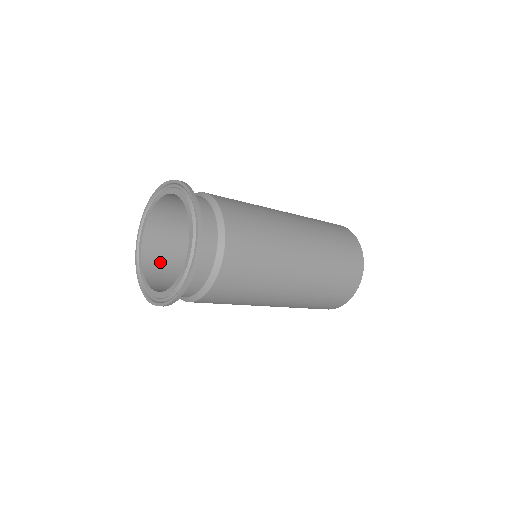
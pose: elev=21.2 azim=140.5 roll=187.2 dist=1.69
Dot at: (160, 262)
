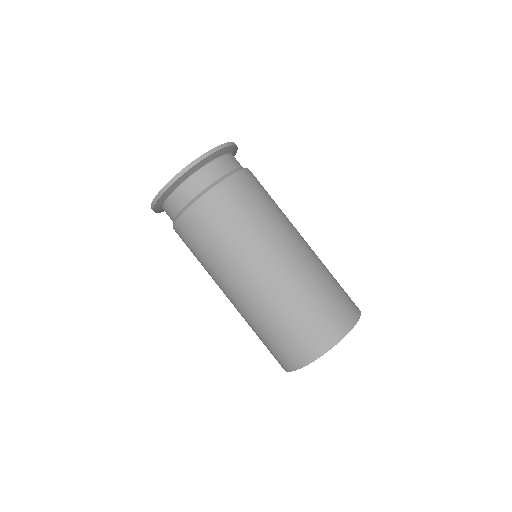
Dot at: occluded
